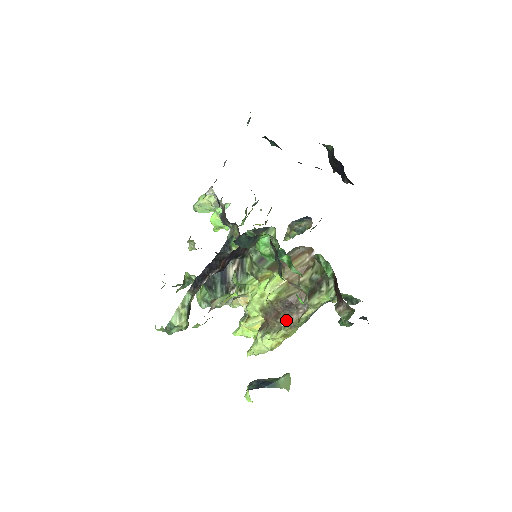
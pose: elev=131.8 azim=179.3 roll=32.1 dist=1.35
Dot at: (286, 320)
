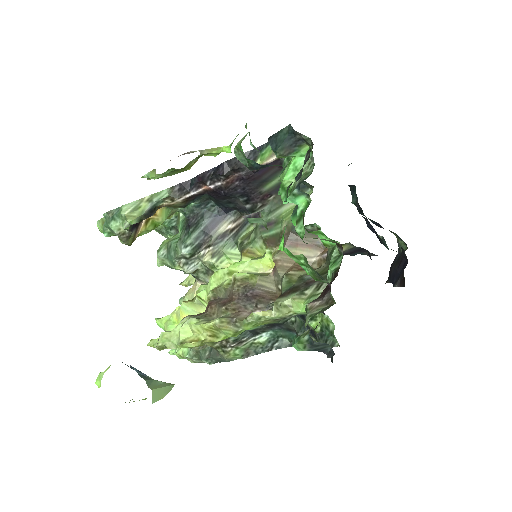
Dot at: (232, 312)
